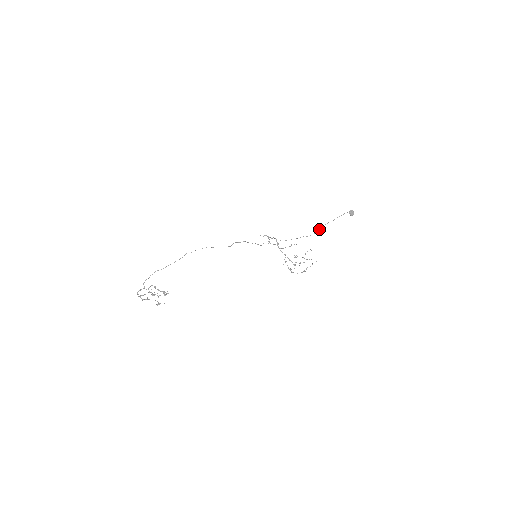
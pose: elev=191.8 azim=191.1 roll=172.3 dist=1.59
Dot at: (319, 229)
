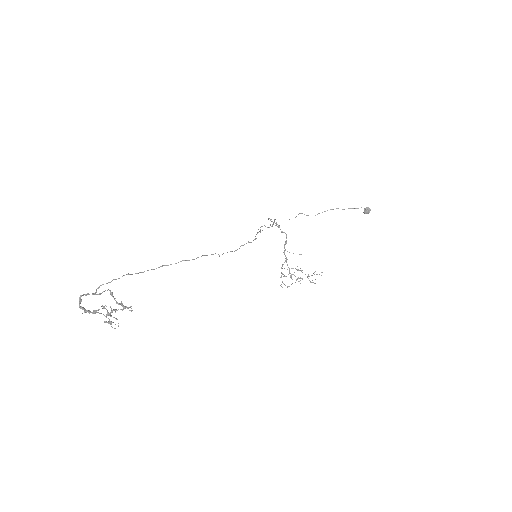
Dot at: occluded
